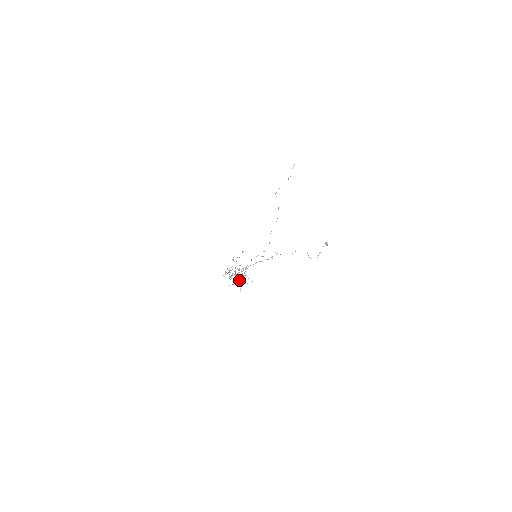
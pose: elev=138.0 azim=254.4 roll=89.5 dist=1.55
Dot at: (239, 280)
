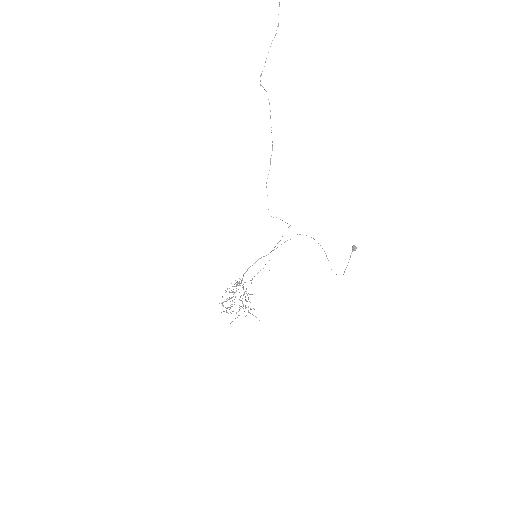
Dot at: occluded
